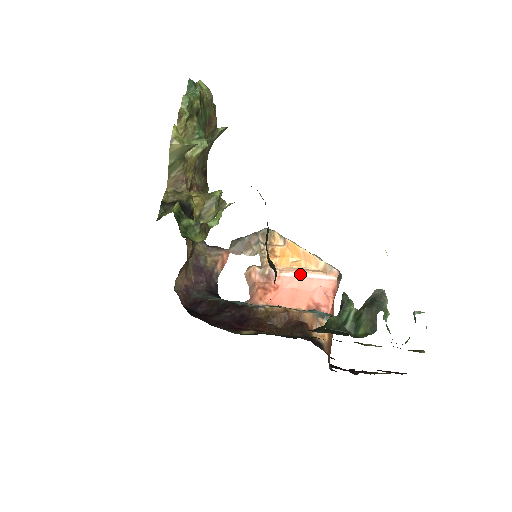
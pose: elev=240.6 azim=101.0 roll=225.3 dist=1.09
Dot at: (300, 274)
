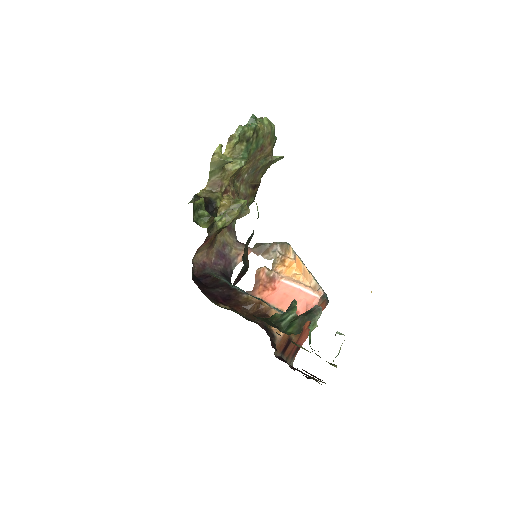
Dot at: (294, 284)
